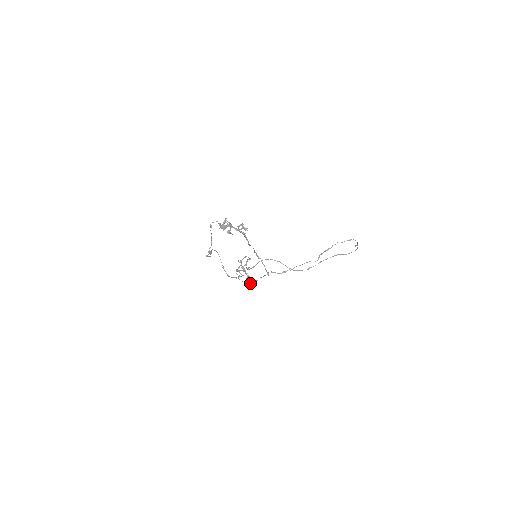
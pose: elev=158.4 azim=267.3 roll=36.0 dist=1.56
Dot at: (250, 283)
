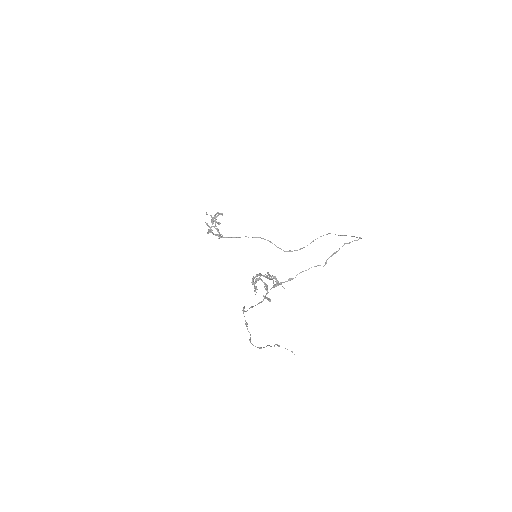
Dot at: occluded
